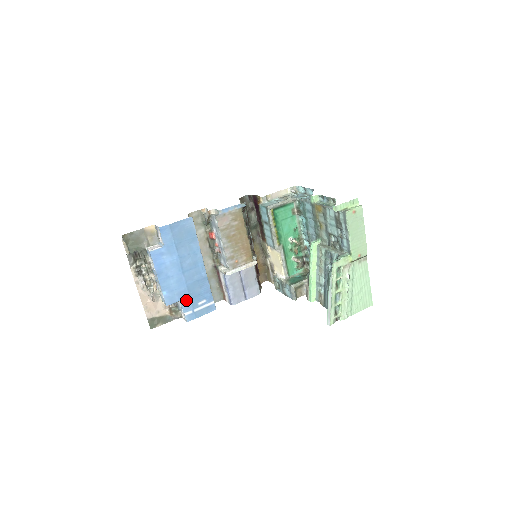
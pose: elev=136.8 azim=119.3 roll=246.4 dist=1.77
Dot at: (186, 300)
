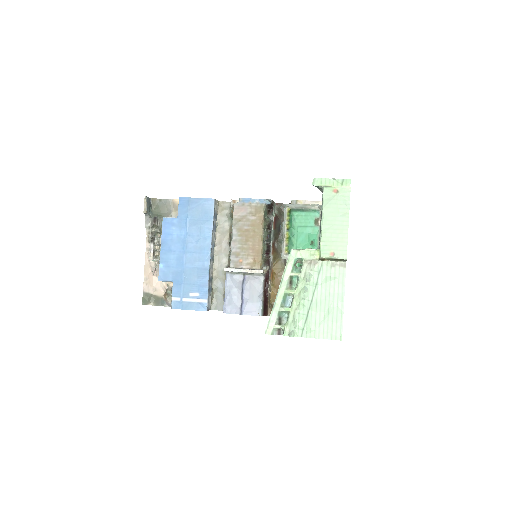
Dot at: (179, 283)
